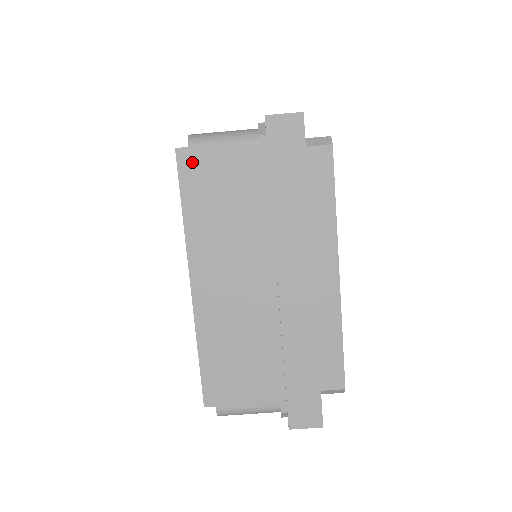
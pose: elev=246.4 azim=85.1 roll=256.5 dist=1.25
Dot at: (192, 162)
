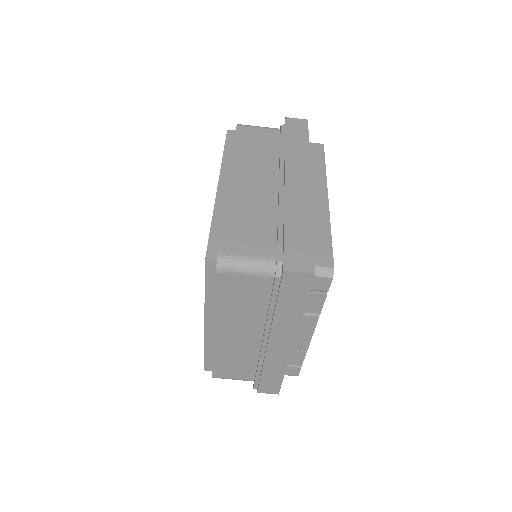
Dot at: (238, 130)
